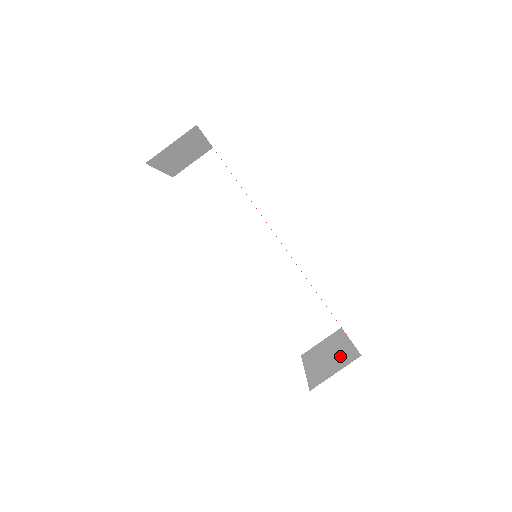
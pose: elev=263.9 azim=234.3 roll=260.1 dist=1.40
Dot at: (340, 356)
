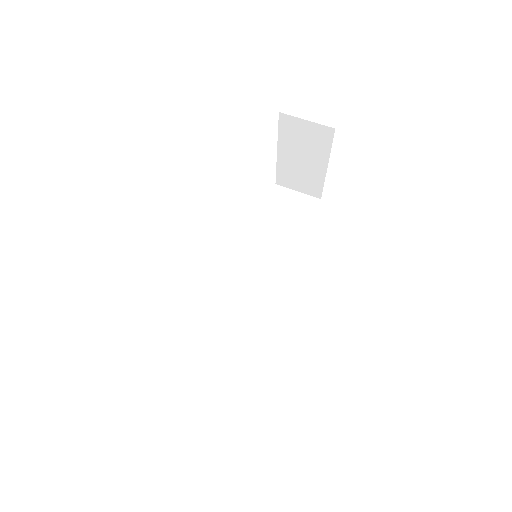
Dot at: occluded
